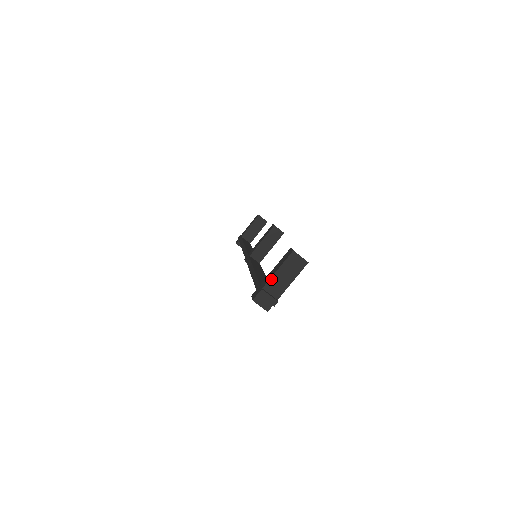
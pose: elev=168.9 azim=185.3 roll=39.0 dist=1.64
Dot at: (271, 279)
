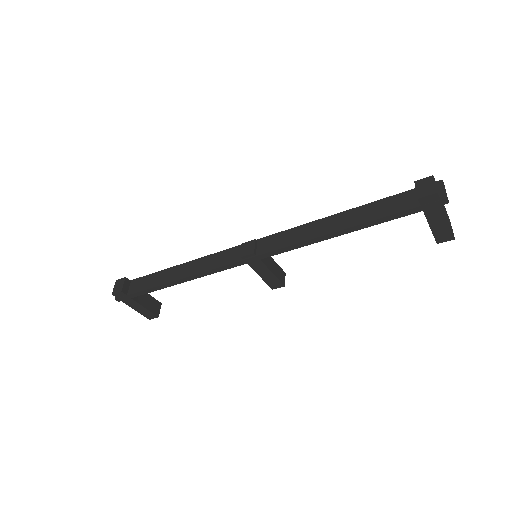
Dot at: occluded
